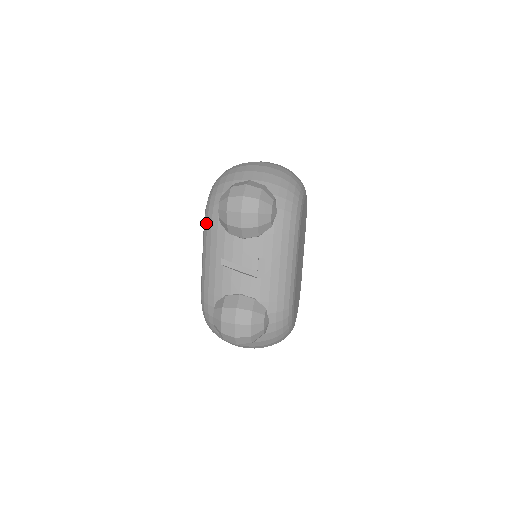
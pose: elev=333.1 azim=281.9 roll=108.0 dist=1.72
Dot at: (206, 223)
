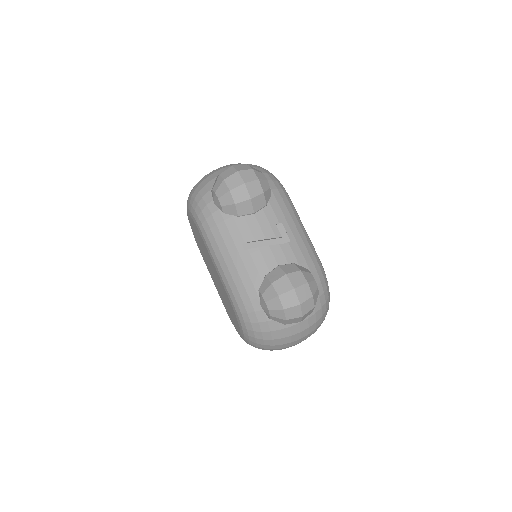
Dot at: (207, 226)
